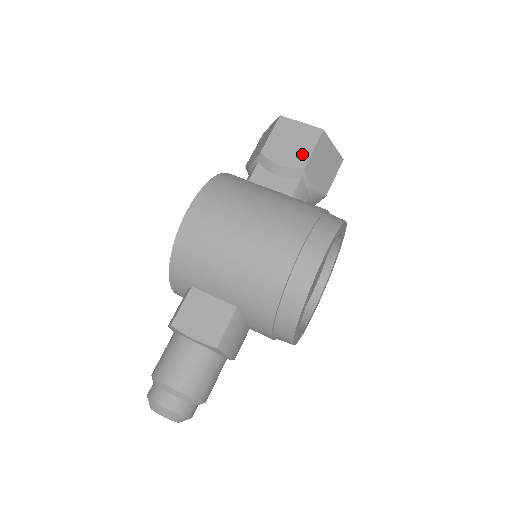
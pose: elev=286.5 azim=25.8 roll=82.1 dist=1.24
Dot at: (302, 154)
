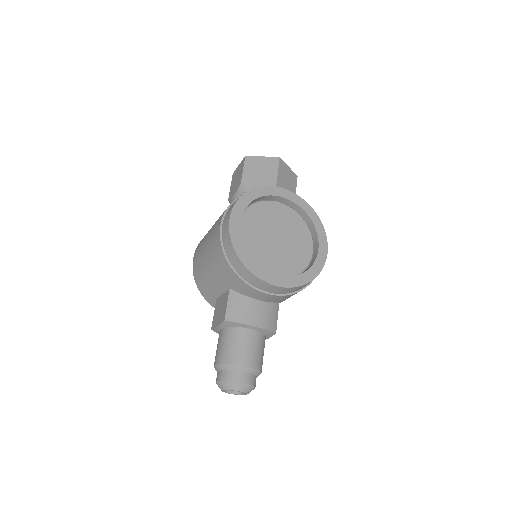
Dot at: (240, 179)
